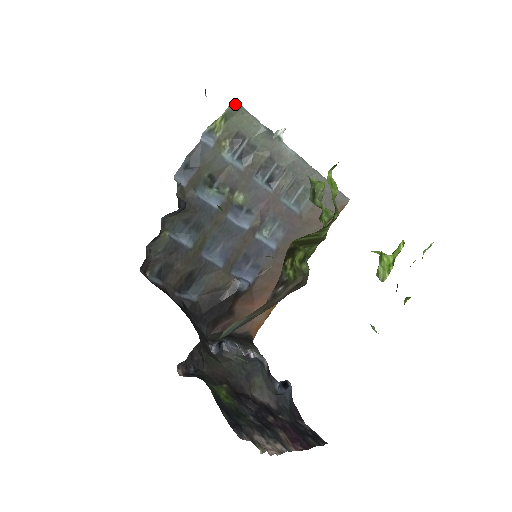
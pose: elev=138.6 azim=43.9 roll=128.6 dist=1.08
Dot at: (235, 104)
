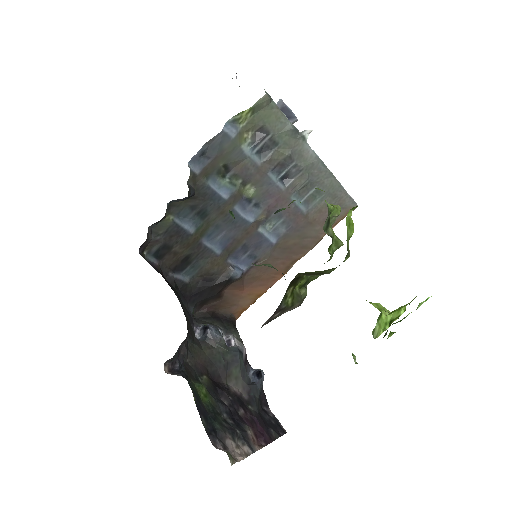
Dot at: (266, 98)
